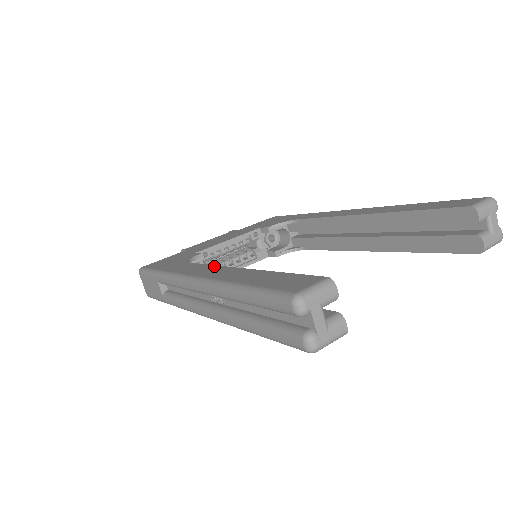
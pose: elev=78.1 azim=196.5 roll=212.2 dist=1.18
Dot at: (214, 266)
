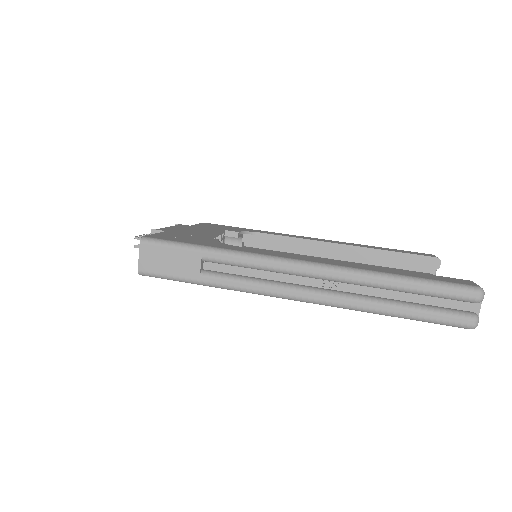
Dot at: (302, 256)
